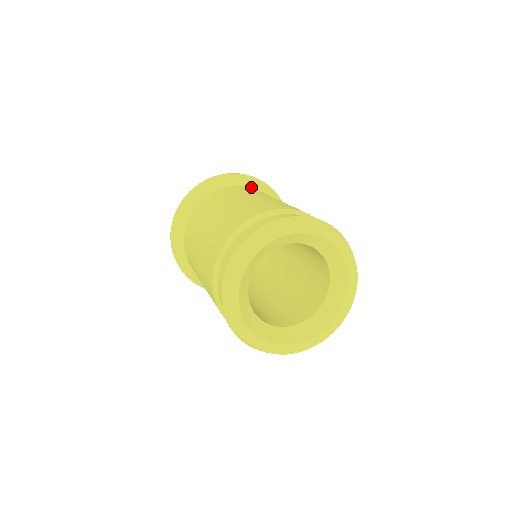
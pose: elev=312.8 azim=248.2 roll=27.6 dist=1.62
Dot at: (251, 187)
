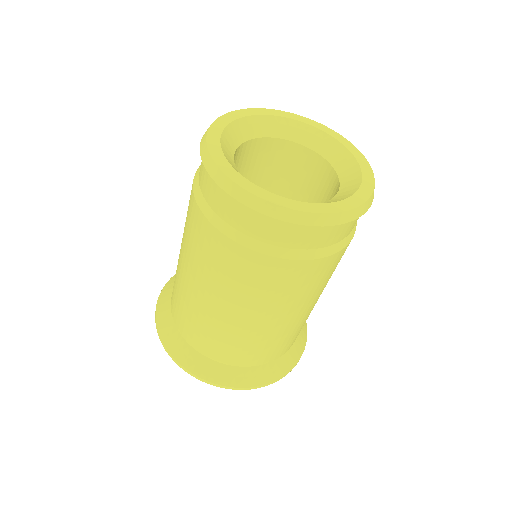
Dot at: occluded
